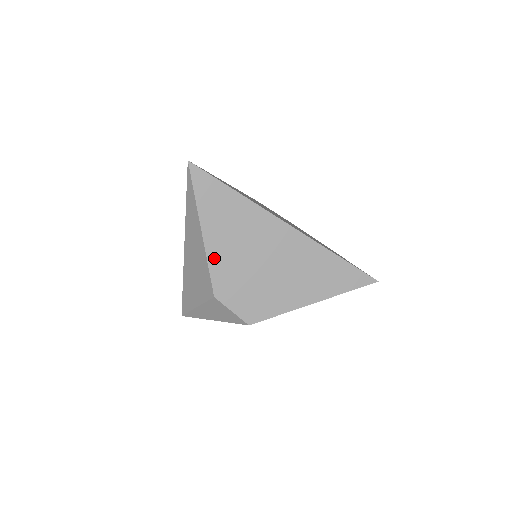
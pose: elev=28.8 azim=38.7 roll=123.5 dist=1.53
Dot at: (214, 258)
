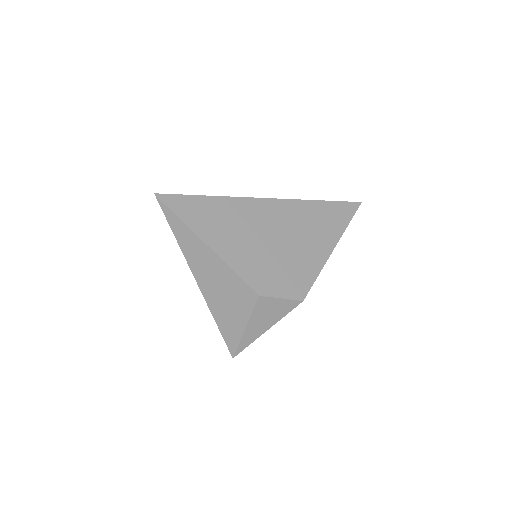
Dot at: (234, 262)
